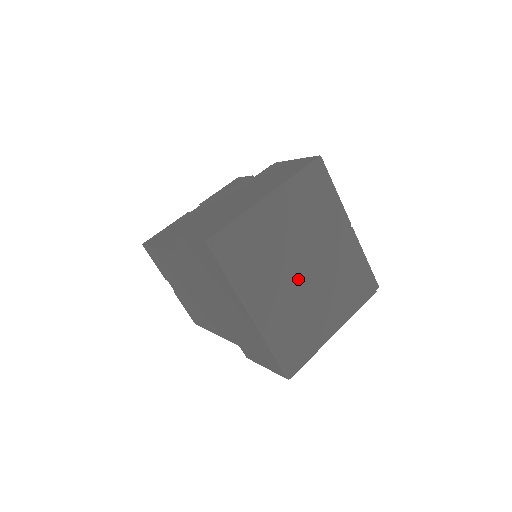
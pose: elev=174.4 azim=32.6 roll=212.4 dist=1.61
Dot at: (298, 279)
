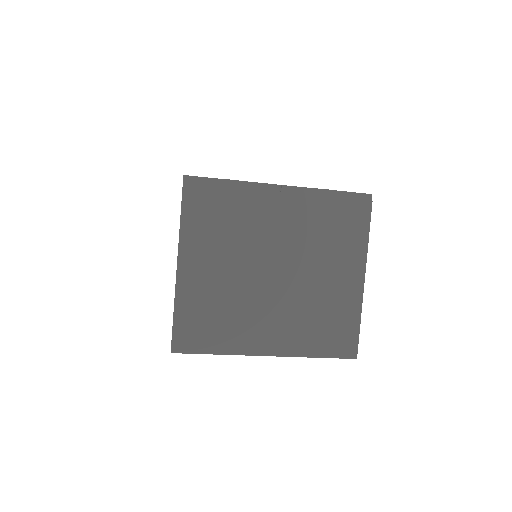
Dot at: (278, 287)
